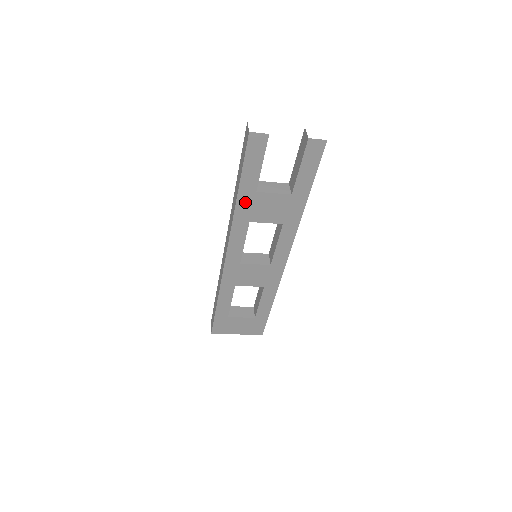
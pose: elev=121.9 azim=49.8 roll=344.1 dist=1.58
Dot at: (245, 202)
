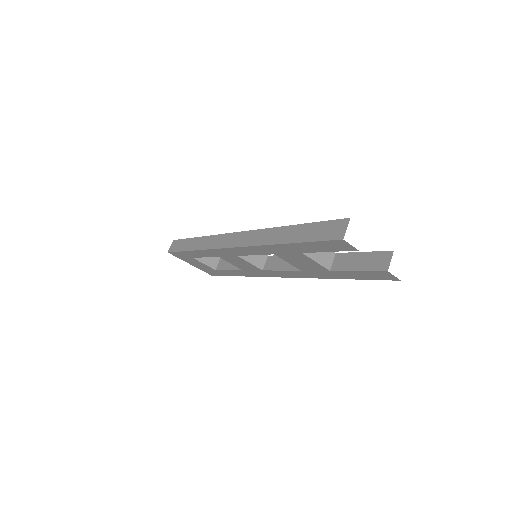
Dot at: (285, 249)
